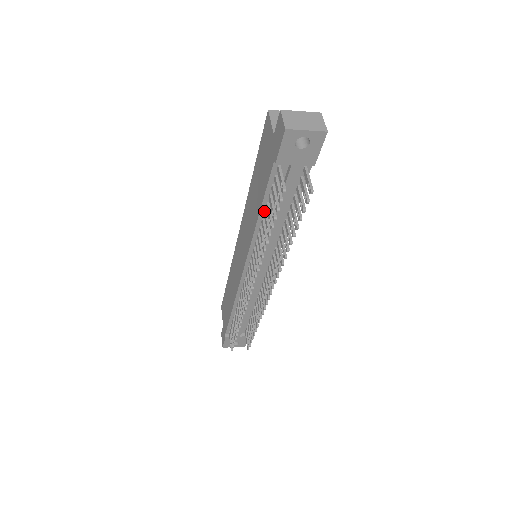
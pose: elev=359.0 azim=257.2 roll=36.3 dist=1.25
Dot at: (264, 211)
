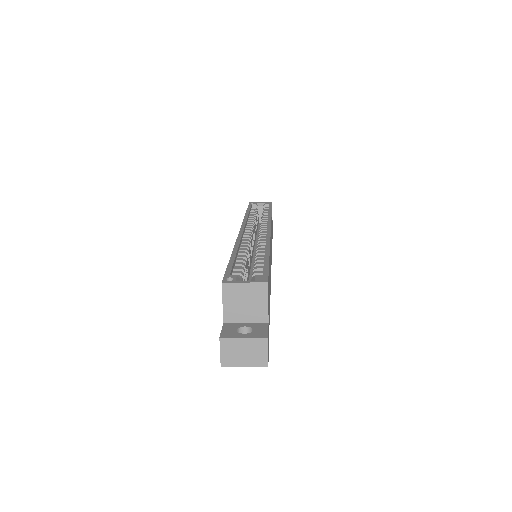
Dot at: occluded
